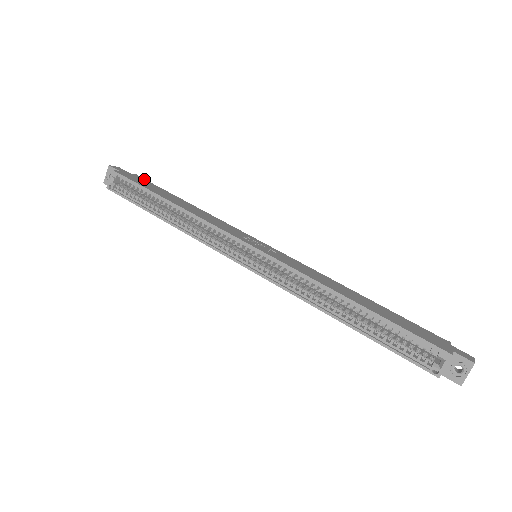
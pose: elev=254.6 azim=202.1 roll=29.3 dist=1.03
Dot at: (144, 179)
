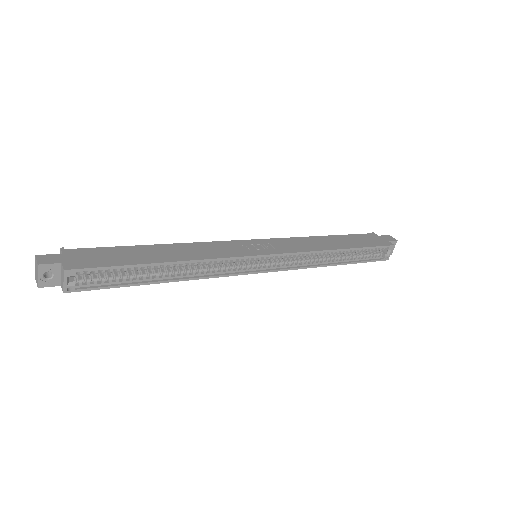
Dot at: (82, 249)
